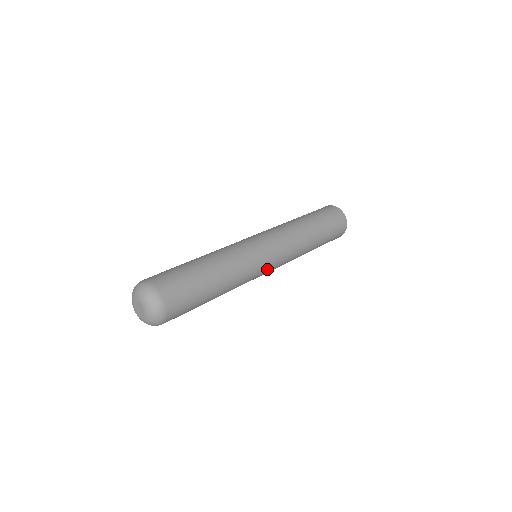
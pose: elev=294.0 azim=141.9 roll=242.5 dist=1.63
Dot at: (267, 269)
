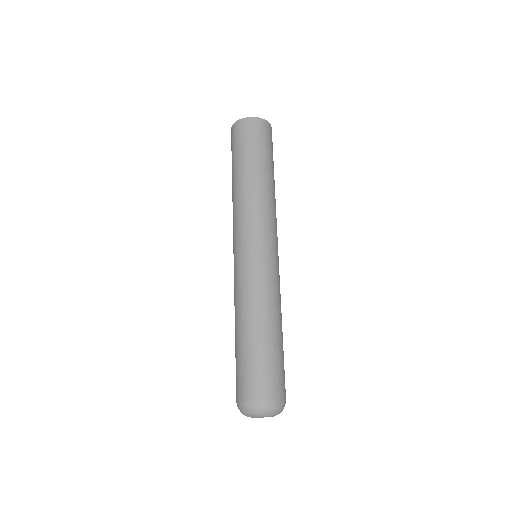
Dot at: (278, 258)
